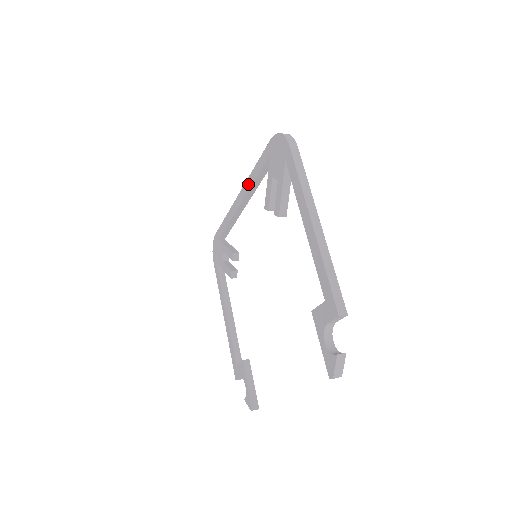
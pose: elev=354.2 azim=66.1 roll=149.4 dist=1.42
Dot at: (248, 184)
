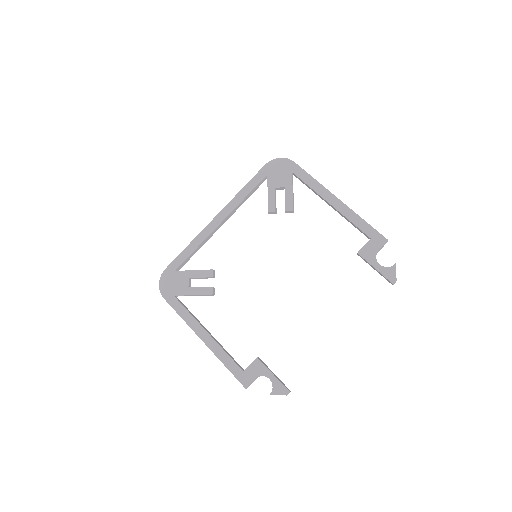
Dot at: (234, 203)
